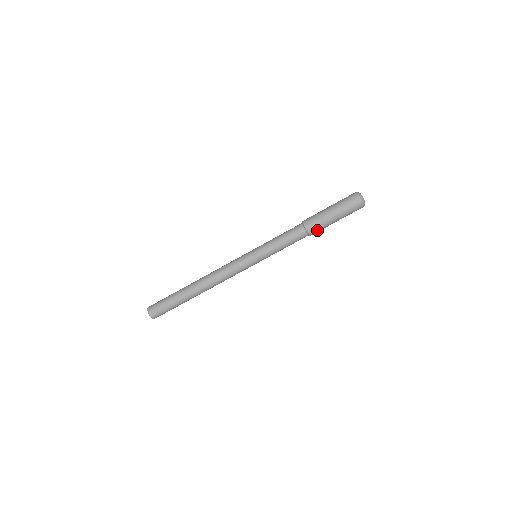
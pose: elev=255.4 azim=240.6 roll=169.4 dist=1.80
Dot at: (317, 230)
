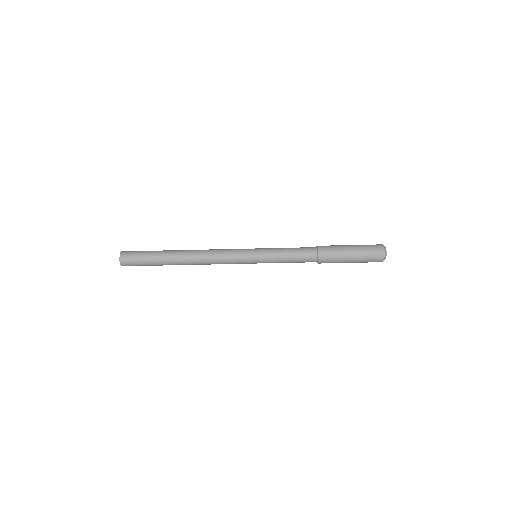
Dot at: (328, 260)
